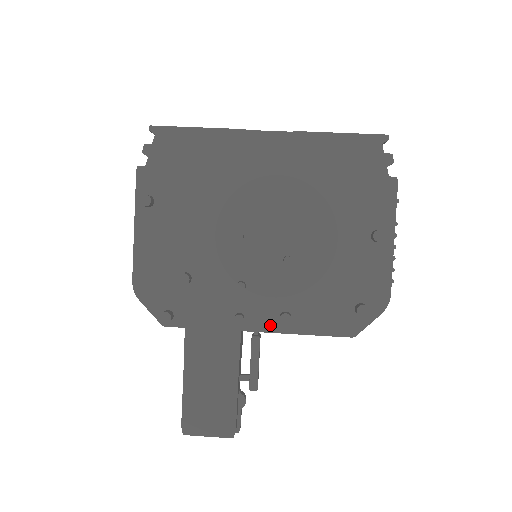
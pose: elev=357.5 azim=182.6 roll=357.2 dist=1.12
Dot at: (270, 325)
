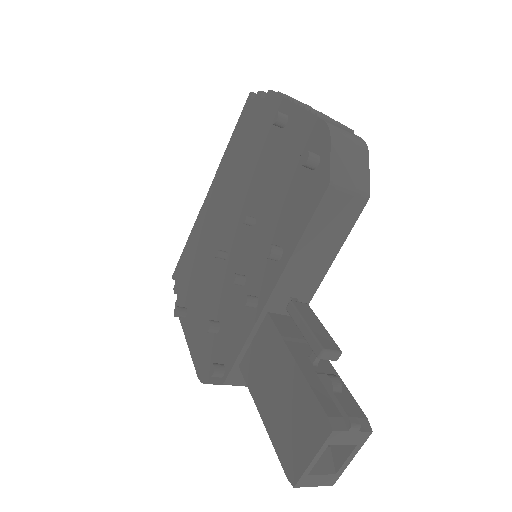
Dot at: (274, 275)
